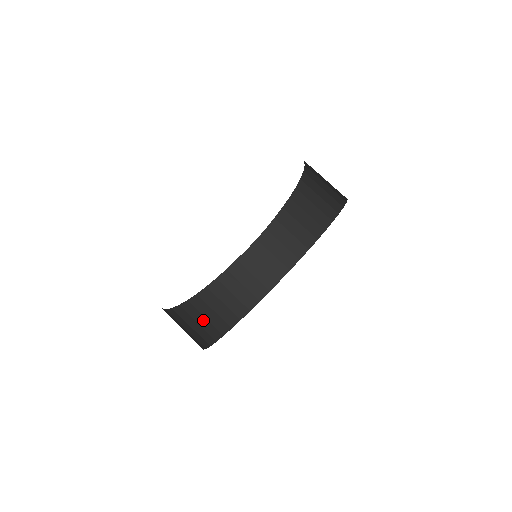
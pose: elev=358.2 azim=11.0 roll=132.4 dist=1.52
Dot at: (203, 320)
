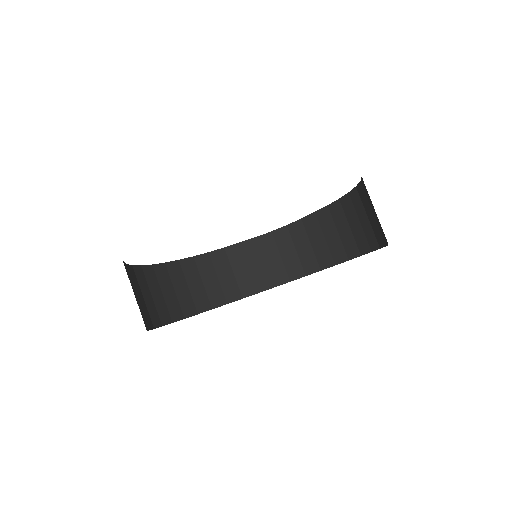
Dot at: (171, 292)
